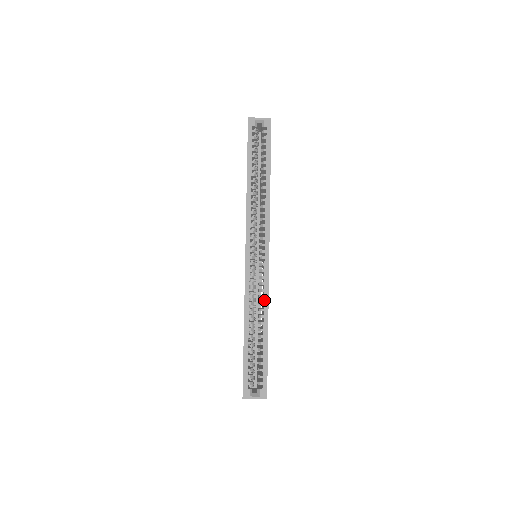
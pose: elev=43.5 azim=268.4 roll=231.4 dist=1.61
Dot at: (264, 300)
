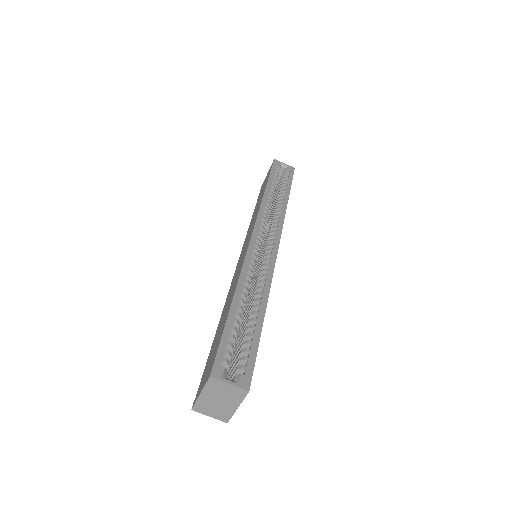
Dot at: (266, 279)
